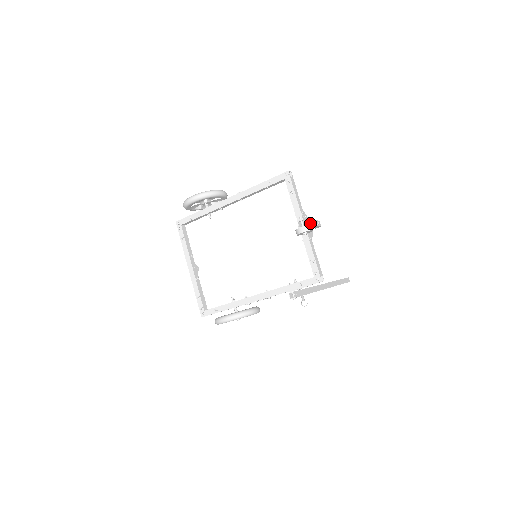
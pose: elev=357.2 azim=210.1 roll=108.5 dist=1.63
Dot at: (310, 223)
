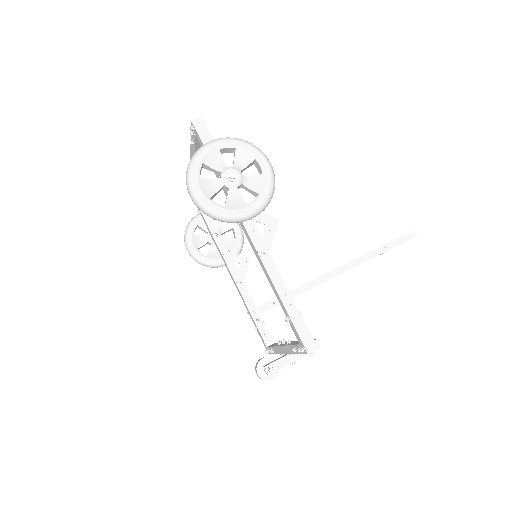
Dot at: occluded
